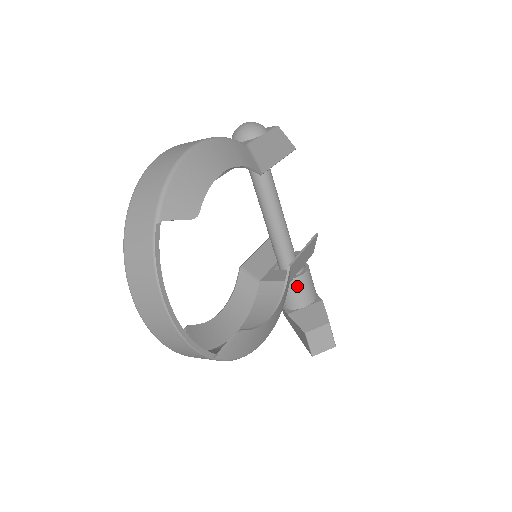
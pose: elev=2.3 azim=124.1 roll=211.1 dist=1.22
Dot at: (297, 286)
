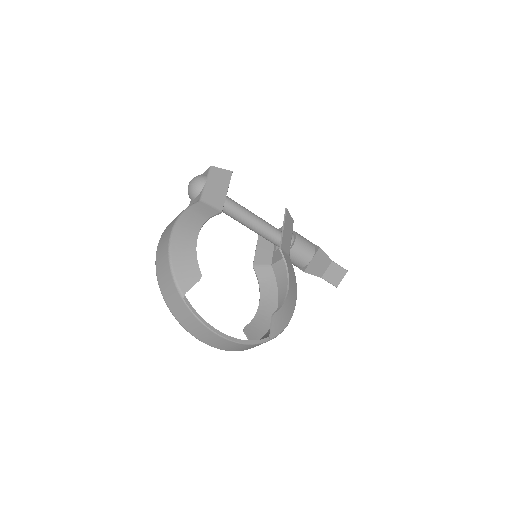
Dot at: (297, 251)
